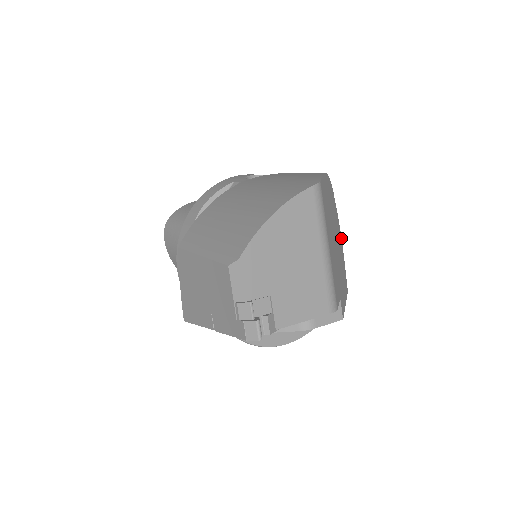
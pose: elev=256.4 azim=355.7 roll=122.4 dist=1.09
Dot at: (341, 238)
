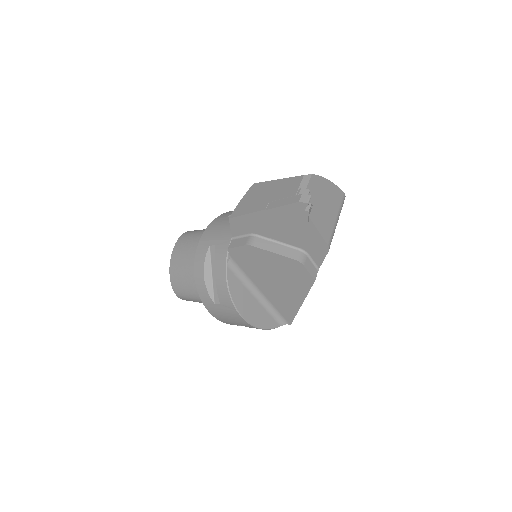
Dot at: occluded
